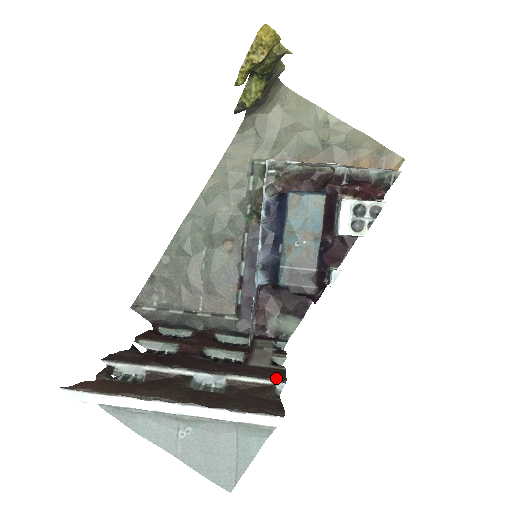
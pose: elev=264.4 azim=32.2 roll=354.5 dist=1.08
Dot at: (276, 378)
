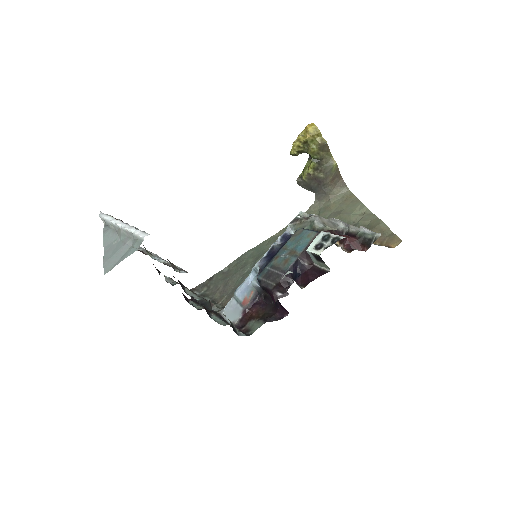
Dot at: occluded
